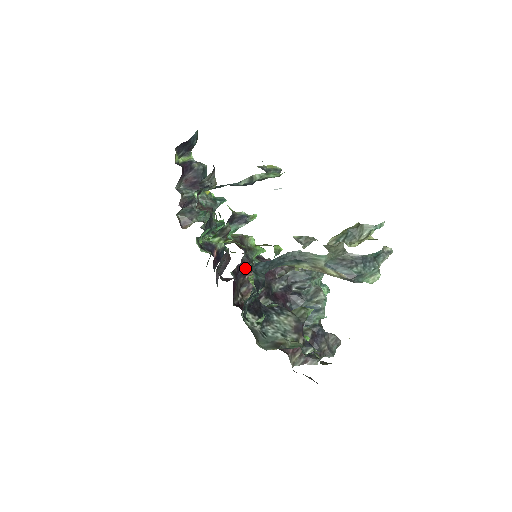
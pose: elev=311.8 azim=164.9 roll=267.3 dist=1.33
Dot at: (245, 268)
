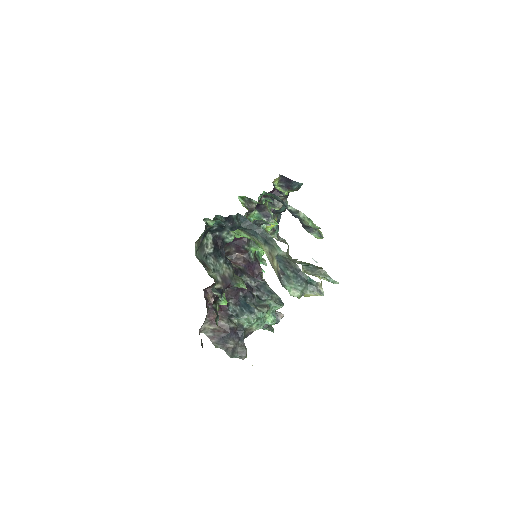
Dot at: (241, 244)
